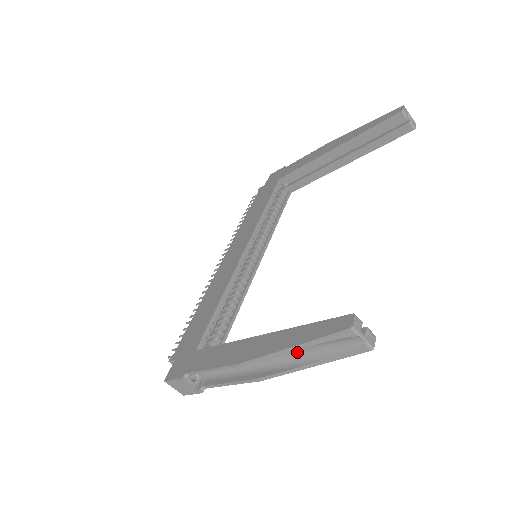
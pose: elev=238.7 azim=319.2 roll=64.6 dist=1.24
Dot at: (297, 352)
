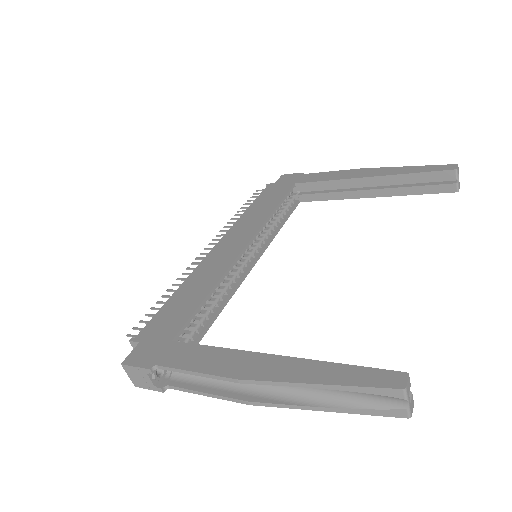
Dot at: (312, 389)
